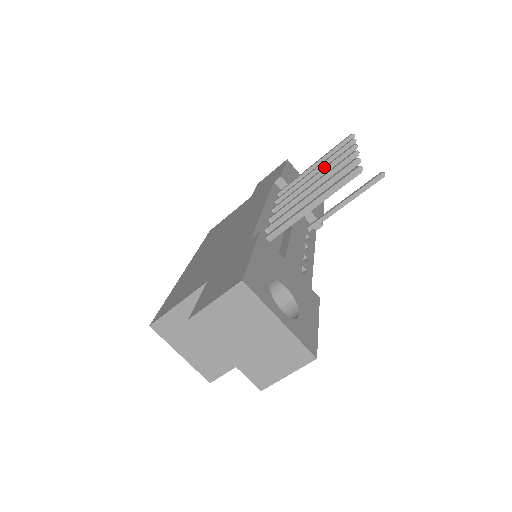
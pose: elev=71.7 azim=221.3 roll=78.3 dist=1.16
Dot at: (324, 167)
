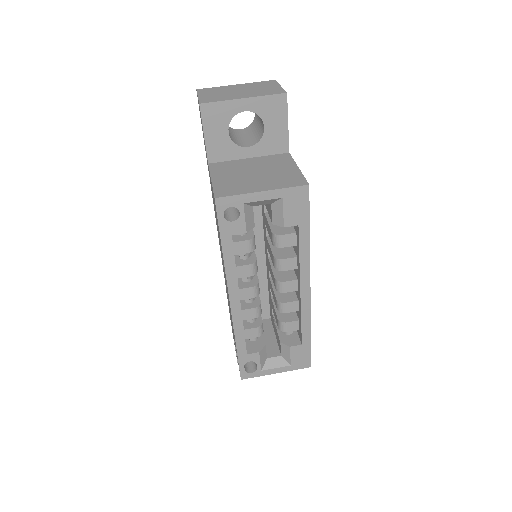
Dot at: occluded
